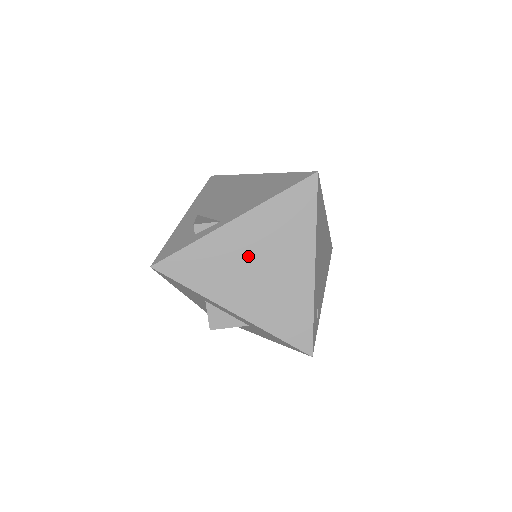
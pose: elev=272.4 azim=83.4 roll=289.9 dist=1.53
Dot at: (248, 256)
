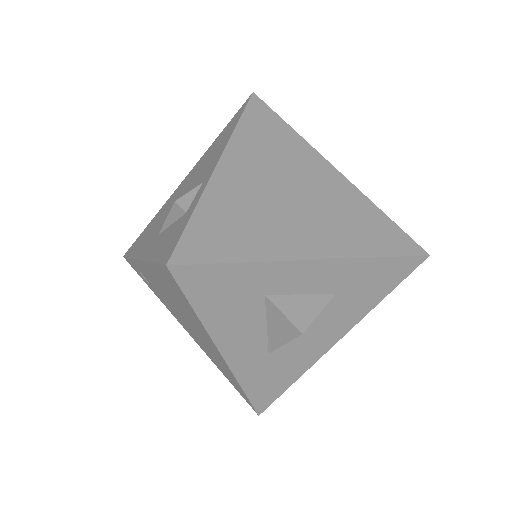
Dot at: (268, 190)
